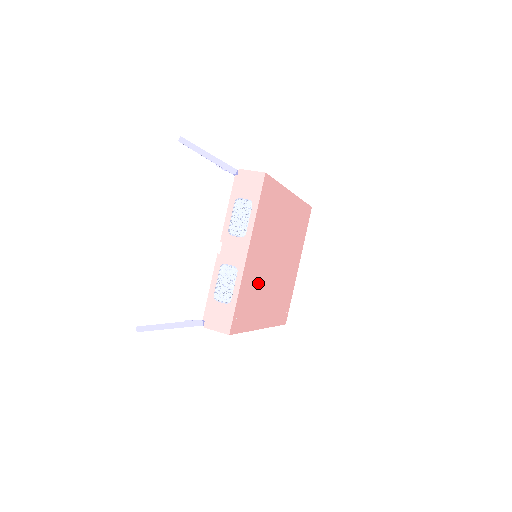
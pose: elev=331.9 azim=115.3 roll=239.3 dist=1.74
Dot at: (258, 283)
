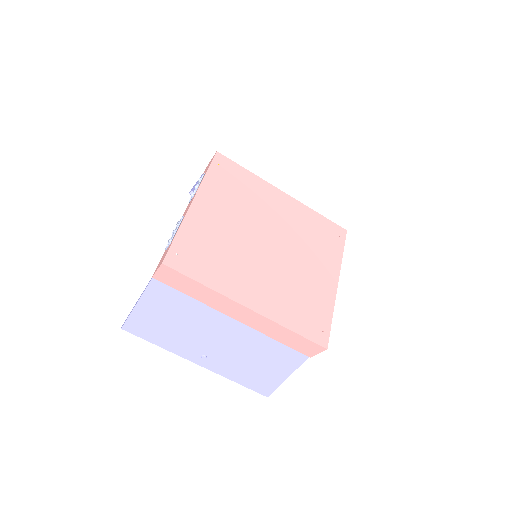
Dot at: (225, 244)
